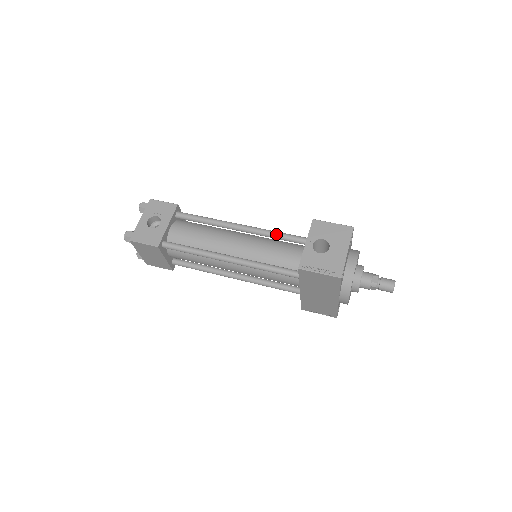
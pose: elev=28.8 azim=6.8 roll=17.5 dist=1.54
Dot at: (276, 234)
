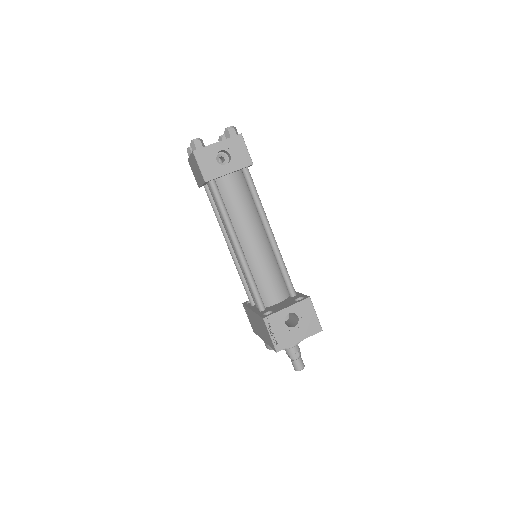
Dot at: (282, 266)
